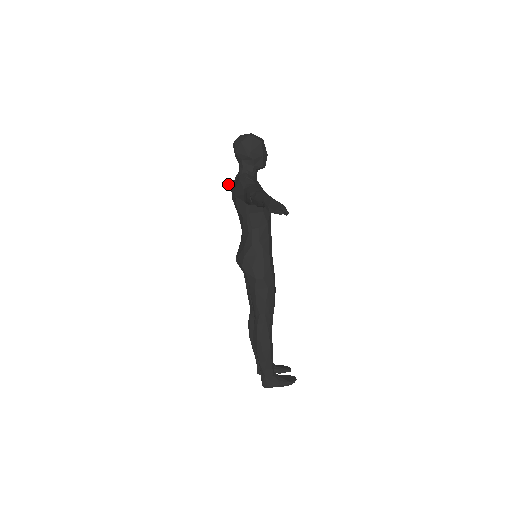
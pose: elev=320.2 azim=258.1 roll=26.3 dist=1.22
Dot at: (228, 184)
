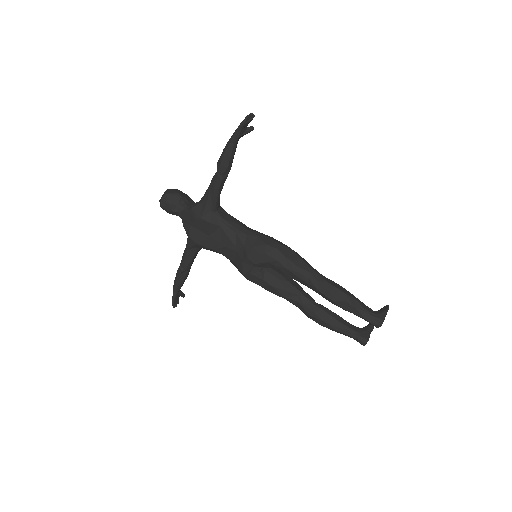
Dot at: occluded
